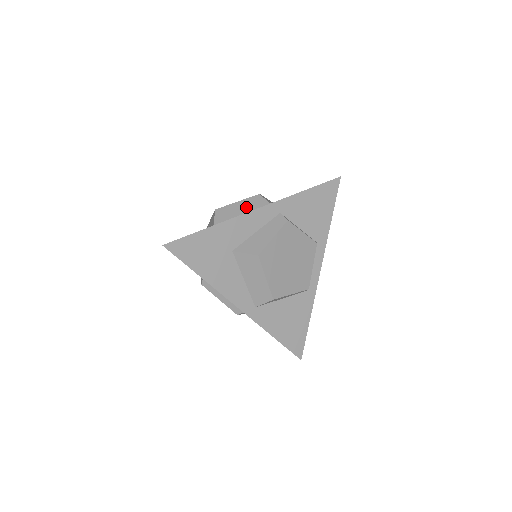
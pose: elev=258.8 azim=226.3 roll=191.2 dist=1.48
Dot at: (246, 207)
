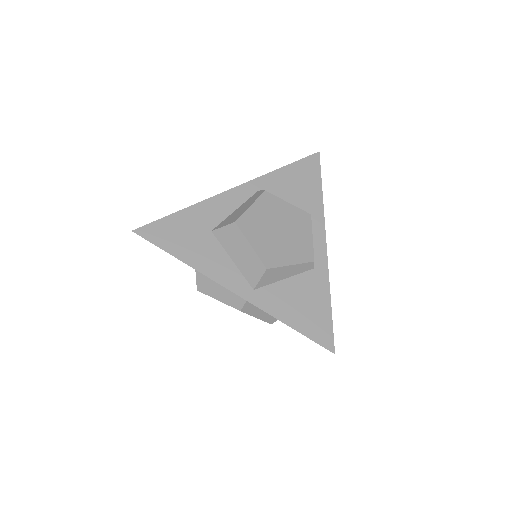
Dot at: occluded
